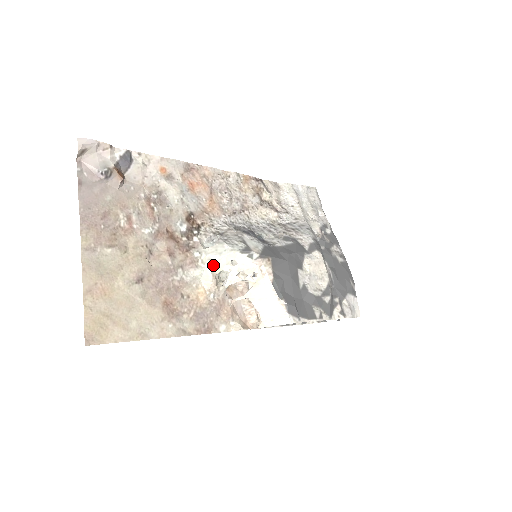
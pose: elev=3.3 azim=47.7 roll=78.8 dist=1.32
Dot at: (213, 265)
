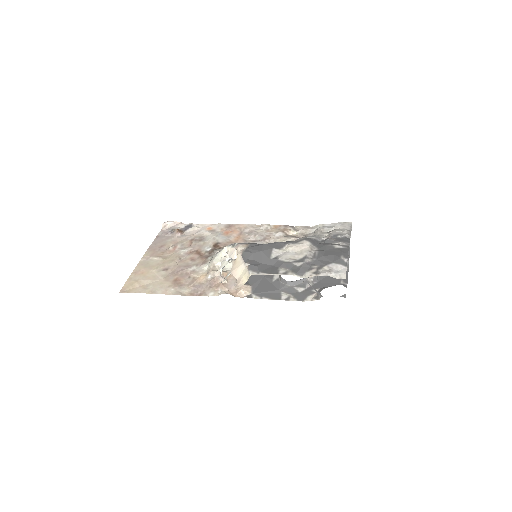
Dot at: (214, 259)
